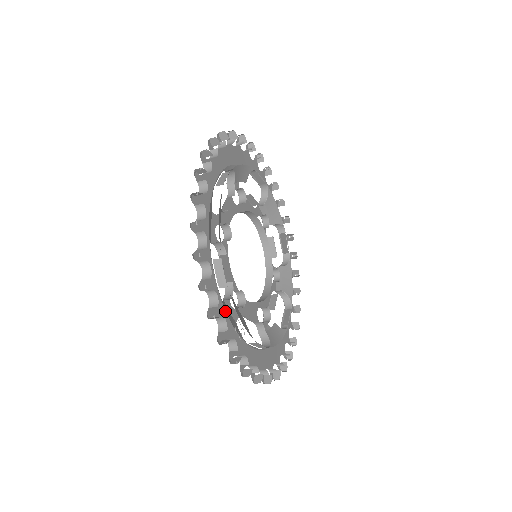
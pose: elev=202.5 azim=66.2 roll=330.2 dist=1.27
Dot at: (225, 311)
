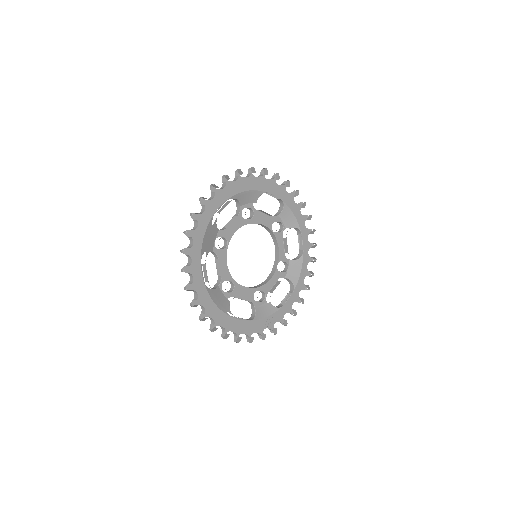
Dot at: (256, 320)
